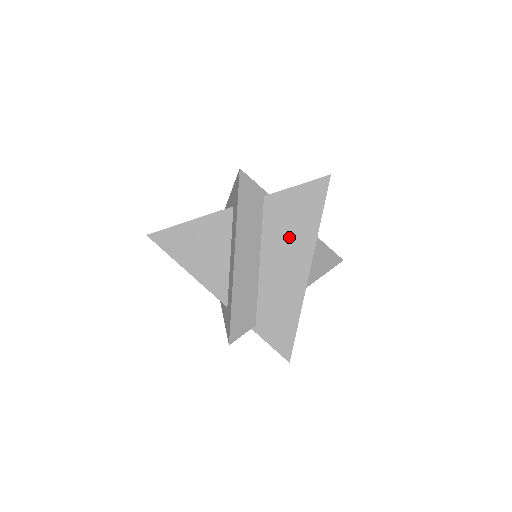
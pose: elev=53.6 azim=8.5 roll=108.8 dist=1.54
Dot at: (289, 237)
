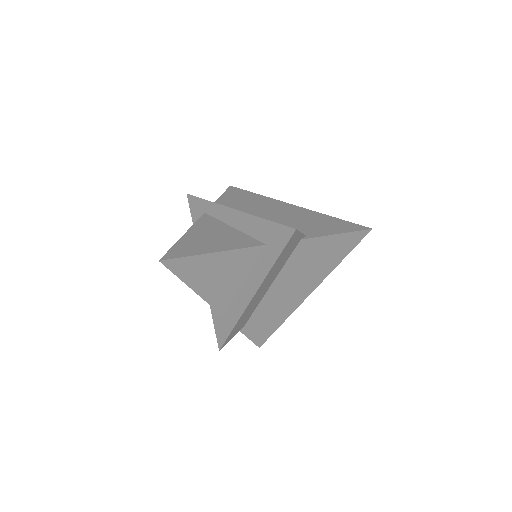
Dot at: (306, 272)
